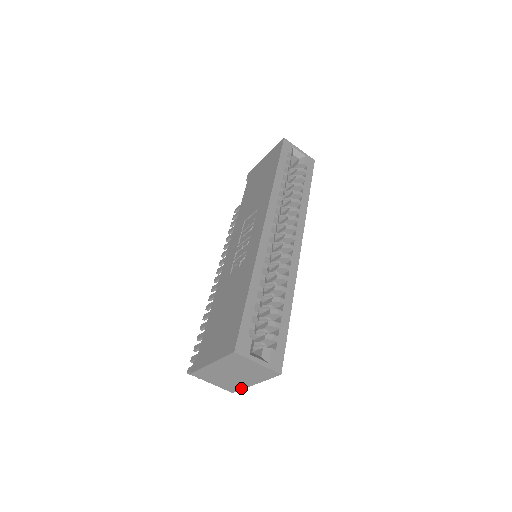
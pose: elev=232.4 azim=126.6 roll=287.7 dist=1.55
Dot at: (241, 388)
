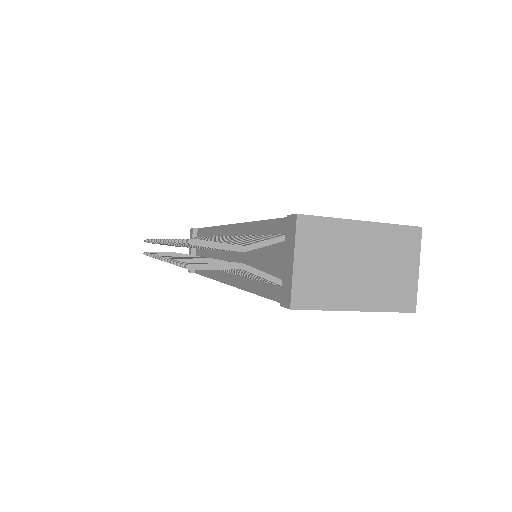
Dot at: (322, 306)
